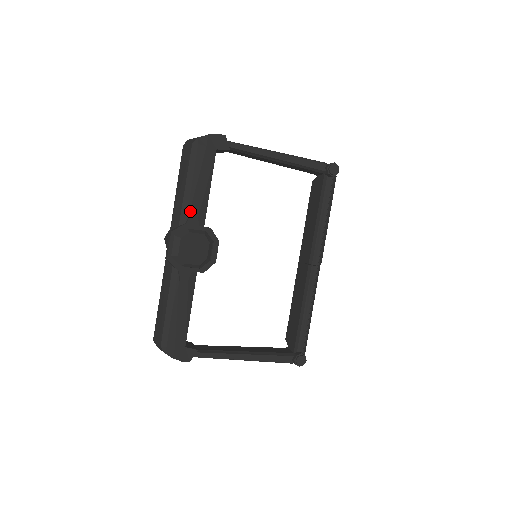
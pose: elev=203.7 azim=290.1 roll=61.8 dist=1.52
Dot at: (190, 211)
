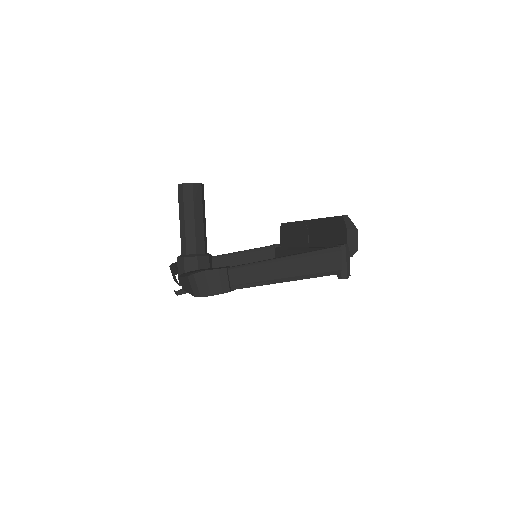
Dot at: occluded
